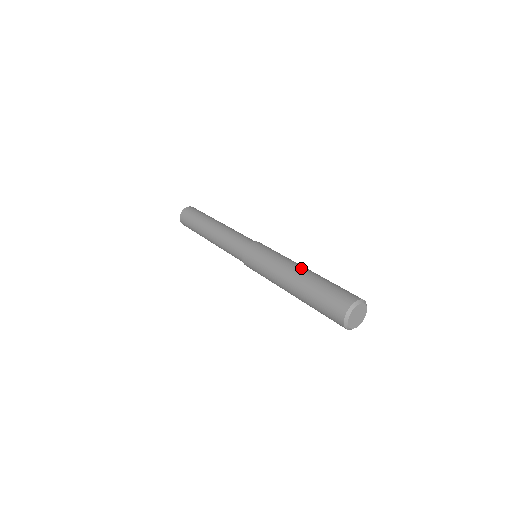
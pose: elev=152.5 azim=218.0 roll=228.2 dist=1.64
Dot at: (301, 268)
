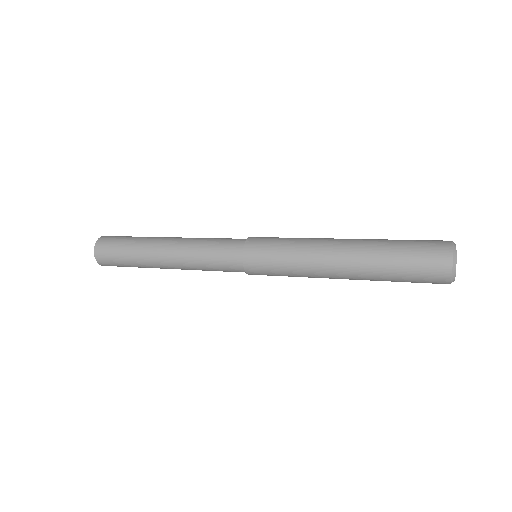
Dot at: occluded
